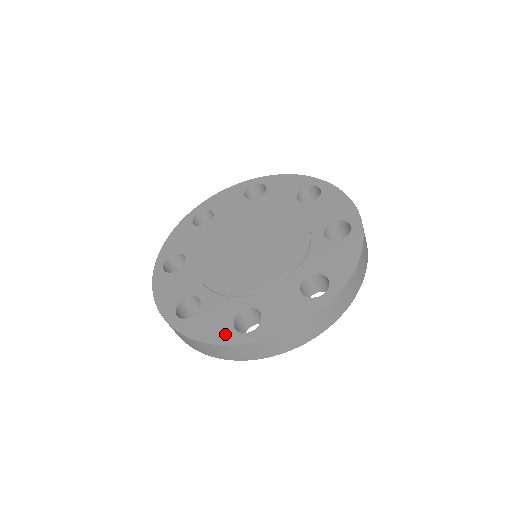
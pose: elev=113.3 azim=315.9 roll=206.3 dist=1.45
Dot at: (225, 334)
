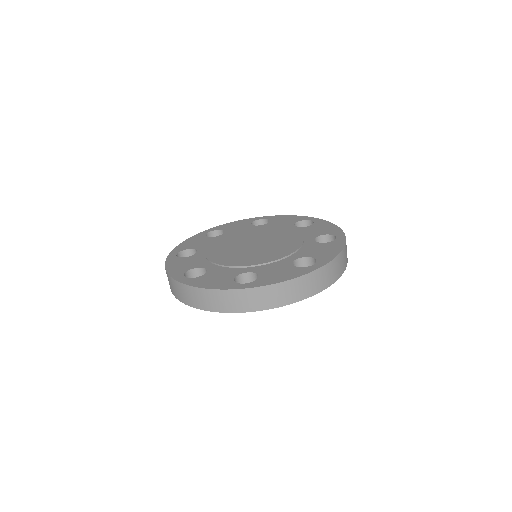
Dot at: (299, 271)
